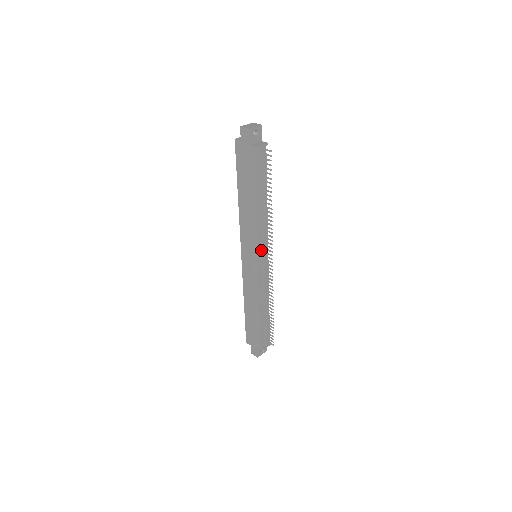
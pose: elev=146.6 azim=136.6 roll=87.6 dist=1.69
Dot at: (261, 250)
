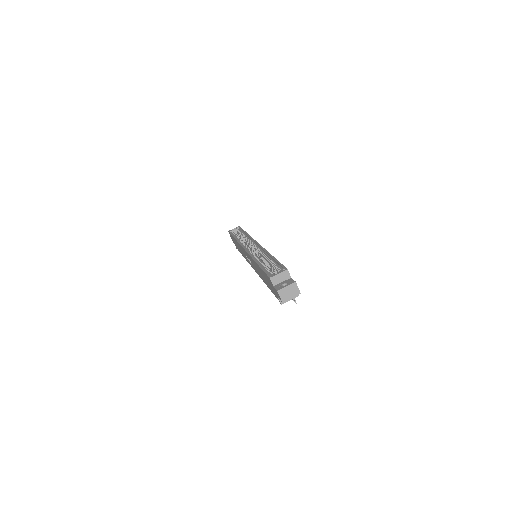
Dot at: occluded
